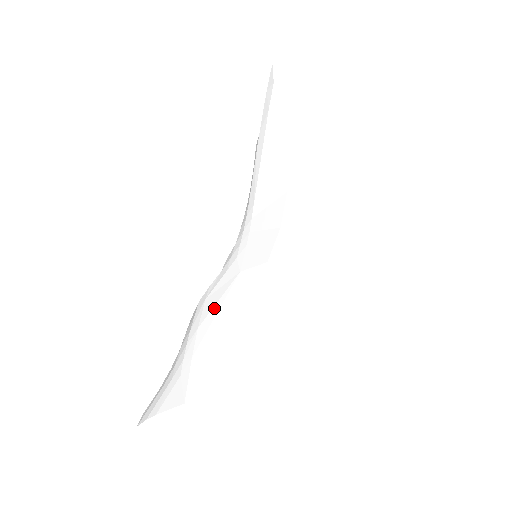
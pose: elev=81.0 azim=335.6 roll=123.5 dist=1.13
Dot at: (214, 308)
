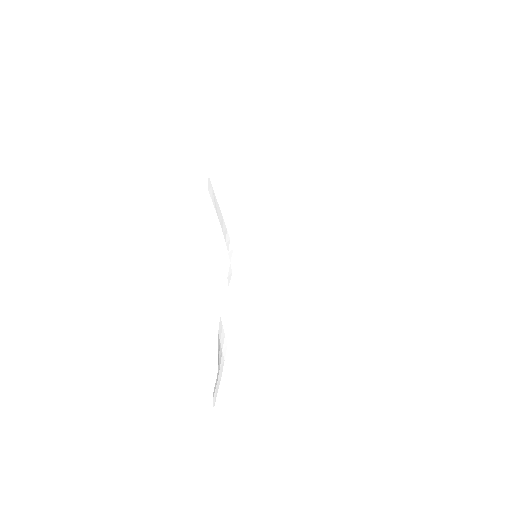
Dot at: (238, 310)
